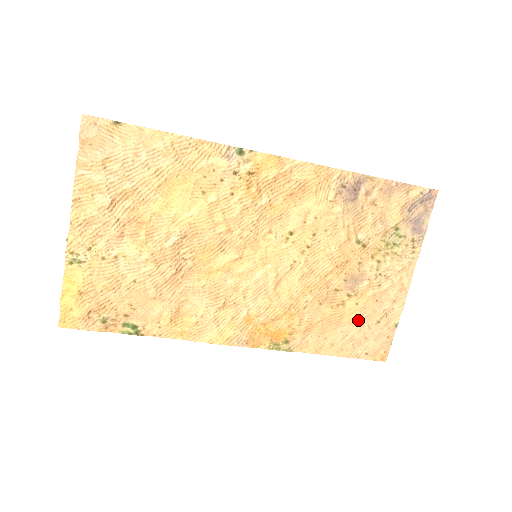
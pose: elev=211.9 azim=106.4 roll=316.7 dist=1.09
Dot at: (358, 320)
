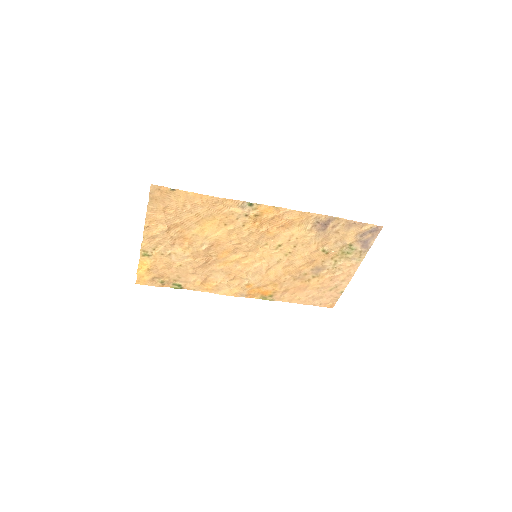
Dot at: (318, 288)
